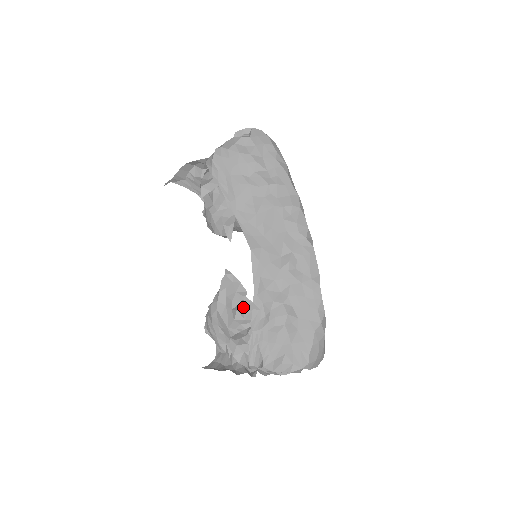
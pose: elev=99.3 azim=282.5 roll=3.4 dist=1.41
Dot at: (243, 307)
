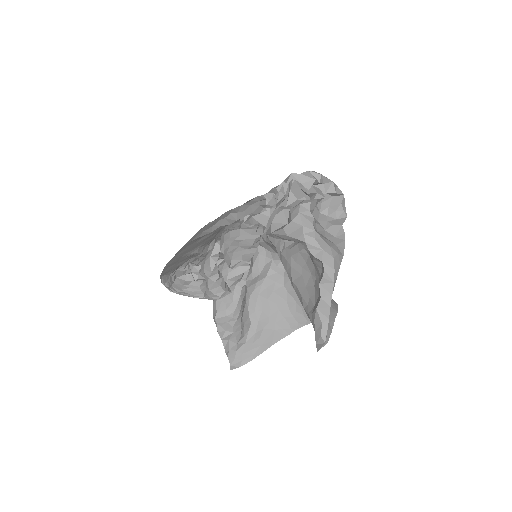
Dot at: occluded
